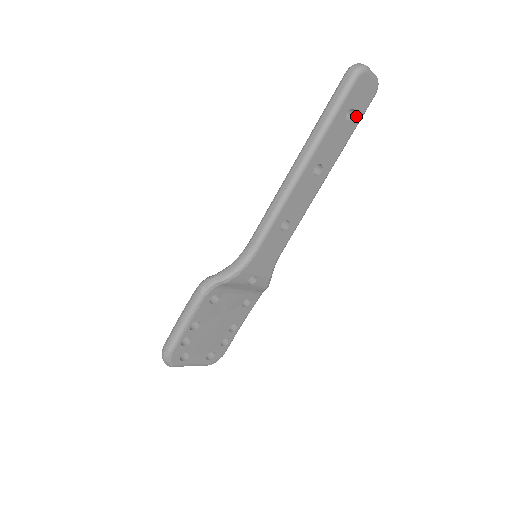
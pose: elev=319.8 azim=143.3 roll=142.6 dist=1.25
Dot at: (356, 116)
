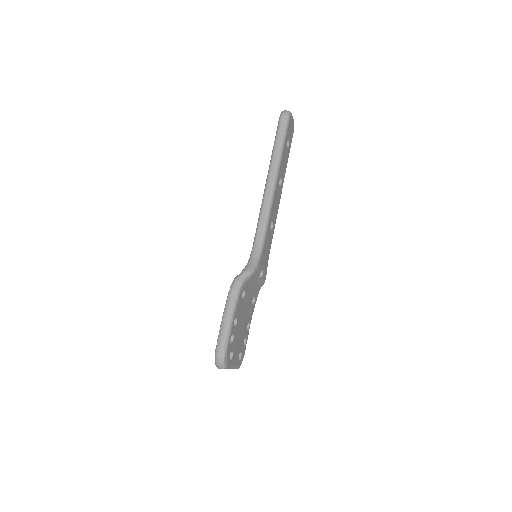
Dot at: (289, 144)
